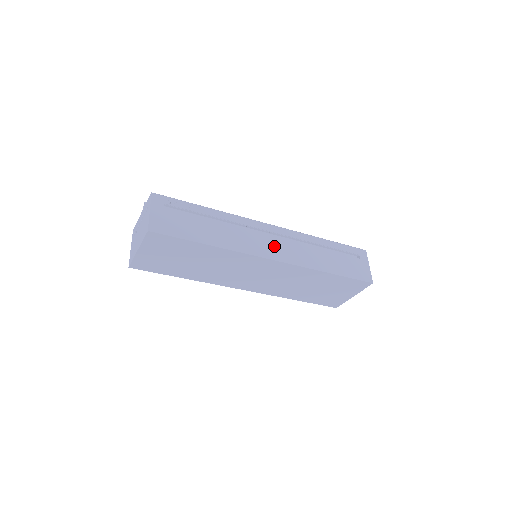
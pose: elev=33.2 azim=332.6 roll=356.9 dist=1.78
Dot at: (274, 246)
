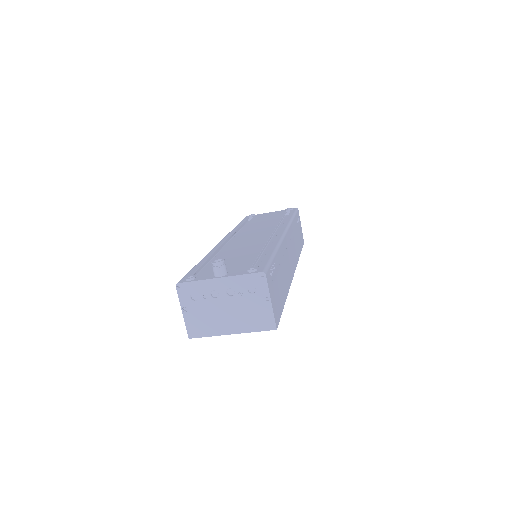
Dot at: (291, 258)
